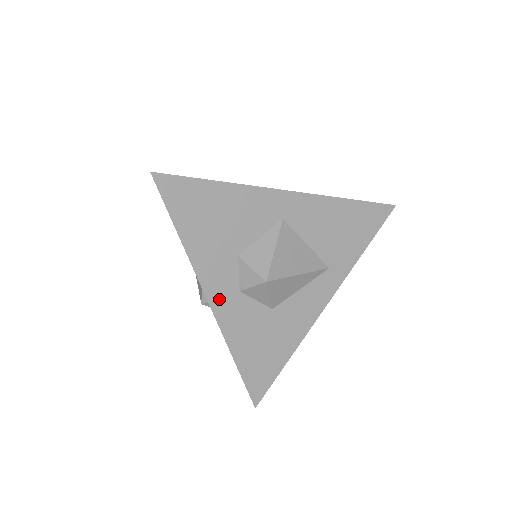
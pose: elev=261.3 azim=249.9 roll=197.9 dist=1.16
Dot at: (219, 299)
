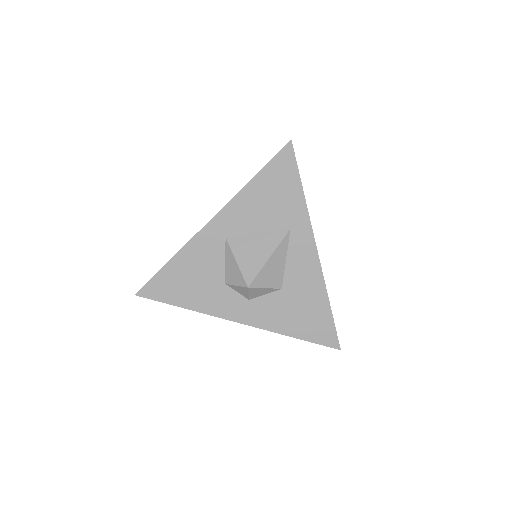
Dot at: (242, 315)
